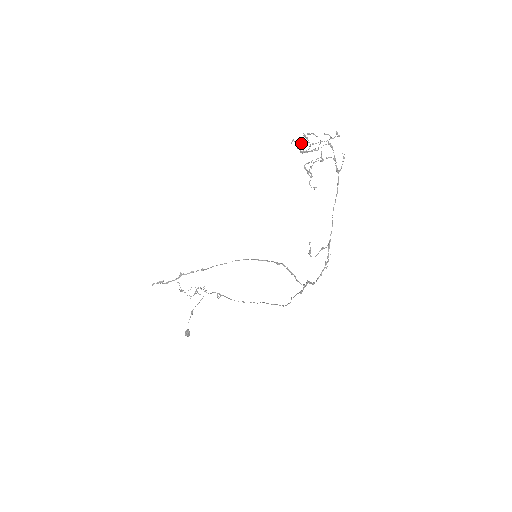
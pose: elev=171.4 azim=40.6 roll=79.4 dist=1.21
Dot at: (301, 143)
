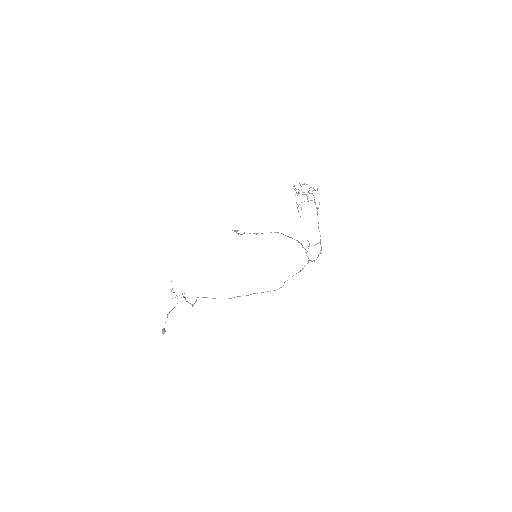
Dot at: occluded
